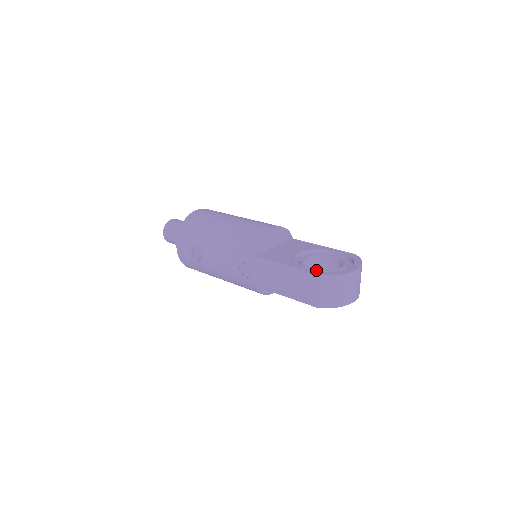
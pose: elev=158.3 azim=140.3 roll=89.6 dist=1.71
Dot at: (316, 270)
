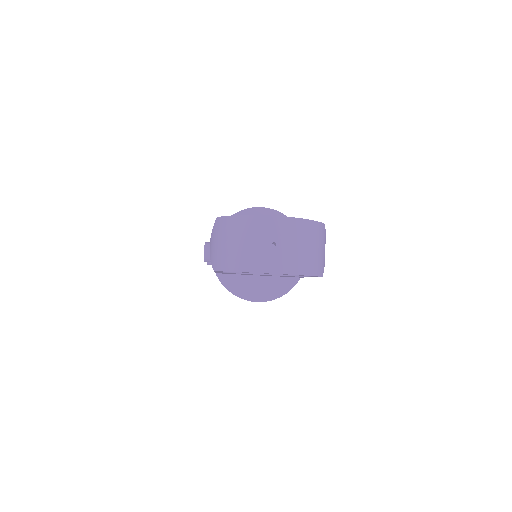
Dot at: occluded
